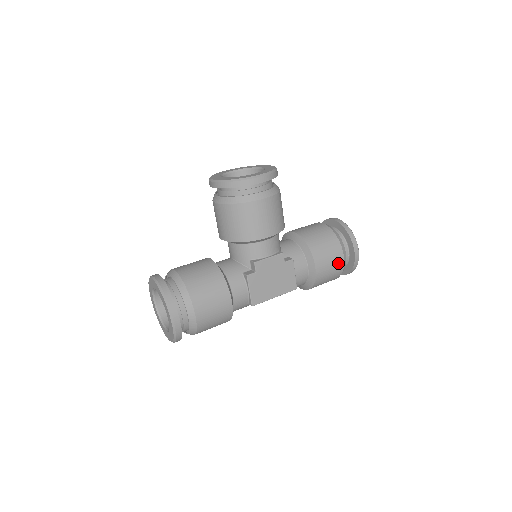
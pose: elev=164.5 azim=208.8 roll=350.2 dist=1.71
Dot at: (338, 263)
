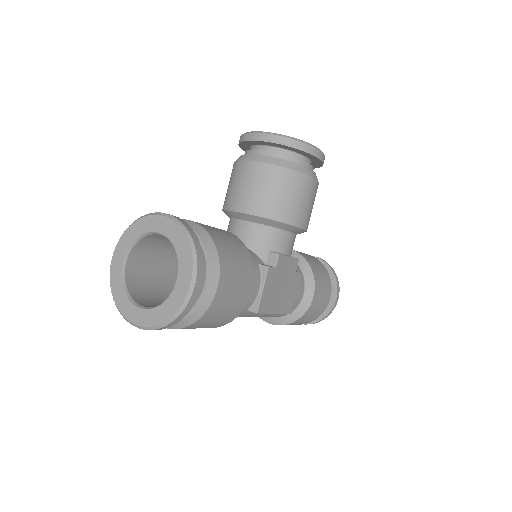
Dot at: (326, 301)
